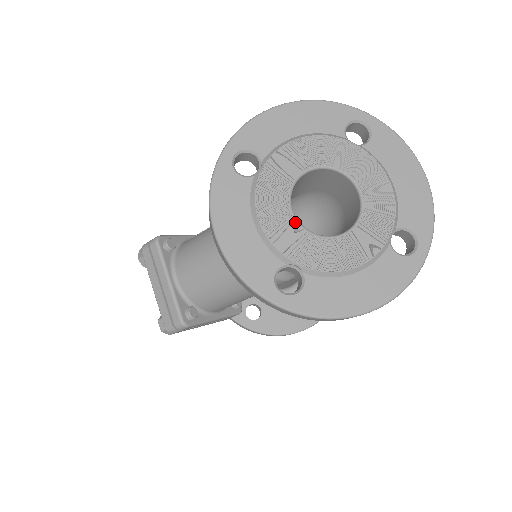
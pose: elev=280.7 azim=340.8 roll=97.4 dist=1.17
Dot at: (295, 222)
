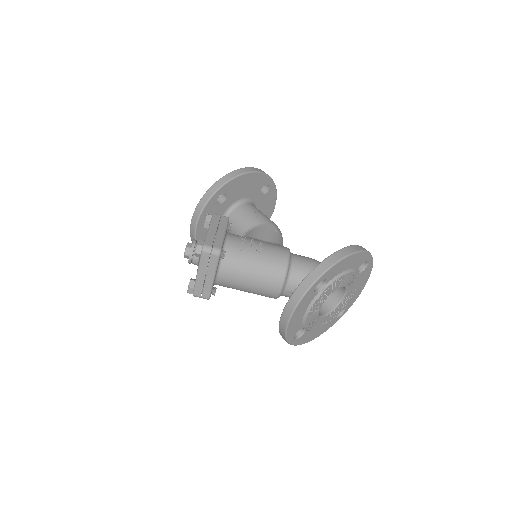
Dot at: (318, 312)
